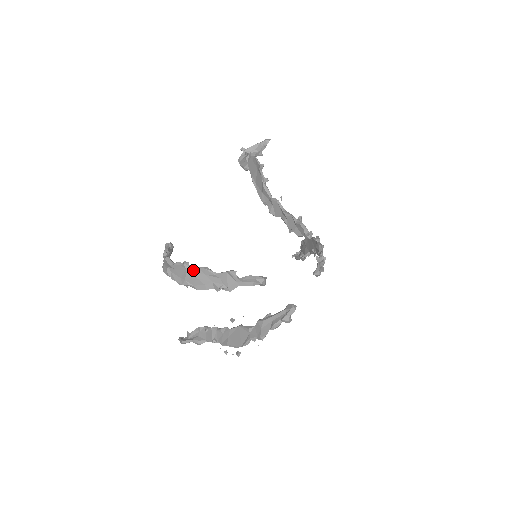
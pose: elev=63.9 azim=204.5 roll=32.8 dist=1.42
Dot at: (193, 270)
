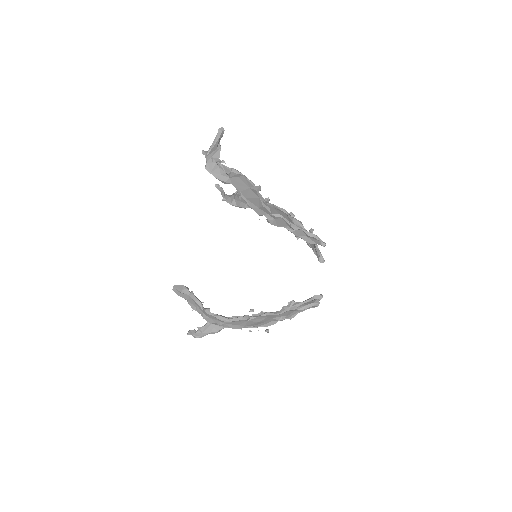
Dot at: (255, 319)
